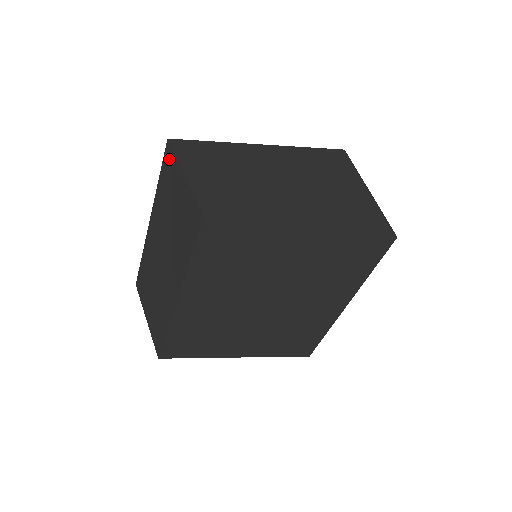
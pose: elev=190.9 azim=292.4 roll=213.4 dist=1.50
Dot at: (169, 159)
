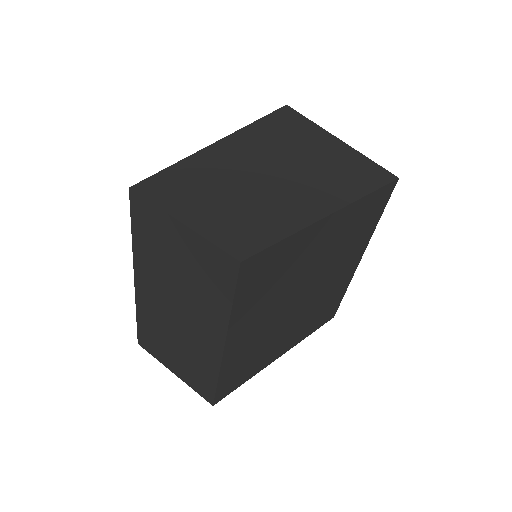
Dot at: (143, 210)
